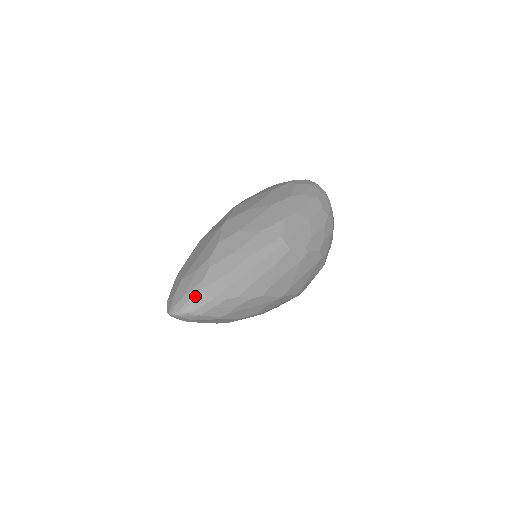
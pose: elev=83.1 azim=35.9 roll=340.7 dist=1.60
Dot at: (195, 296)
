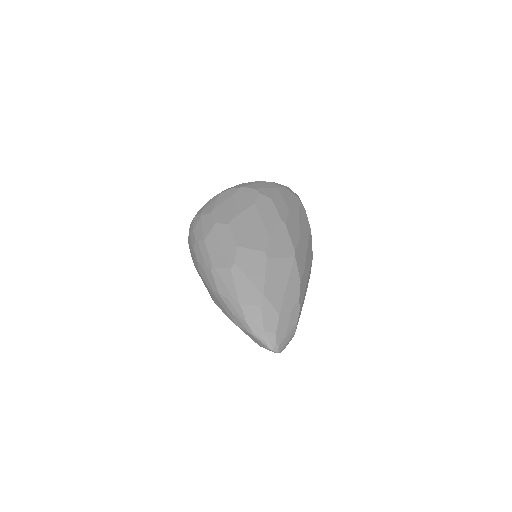
Dot at: (291, 338)
